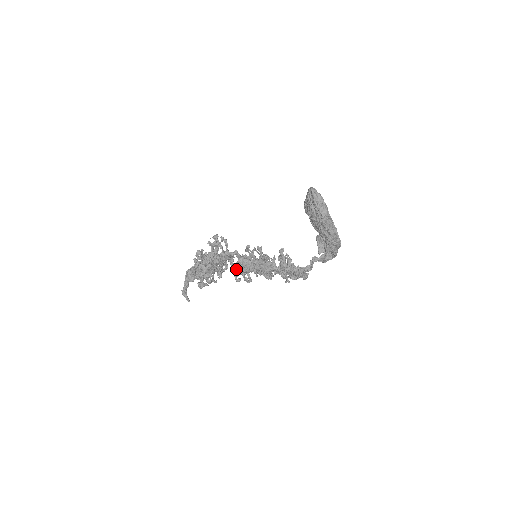
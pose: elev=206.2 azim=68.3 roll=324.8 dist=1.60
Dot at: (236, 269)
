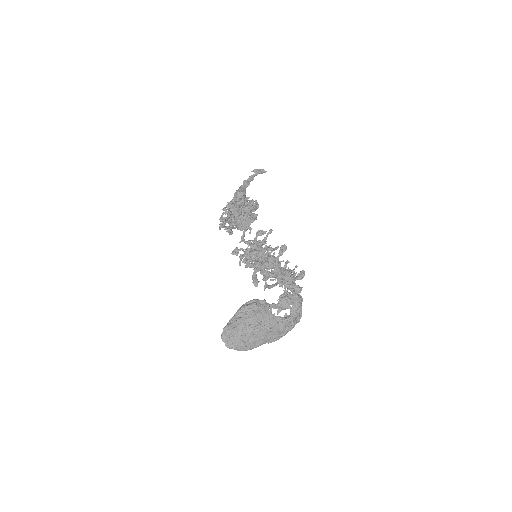
Dot at: occluded
